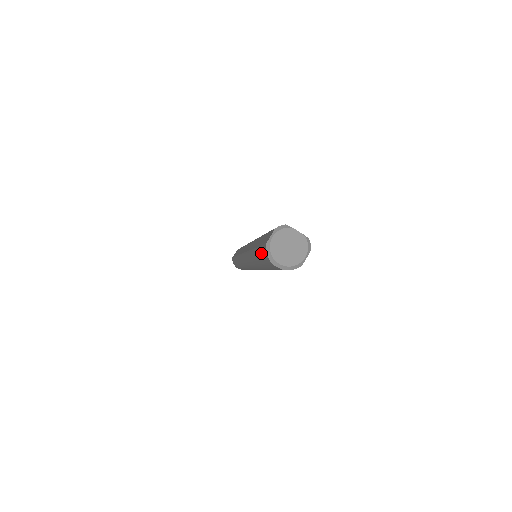
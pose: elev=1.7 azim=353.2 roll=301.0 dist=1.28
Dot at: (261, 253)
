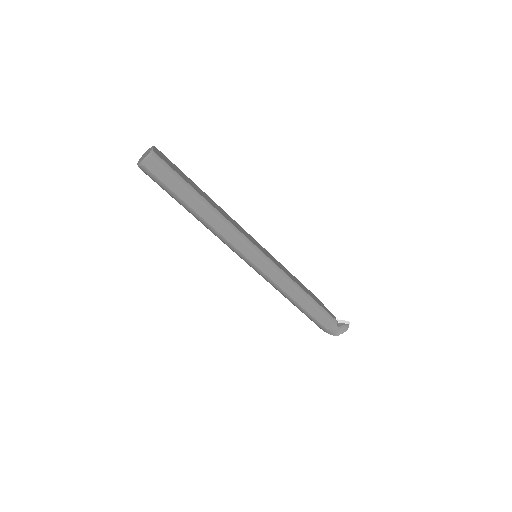
Dot at: occluded
